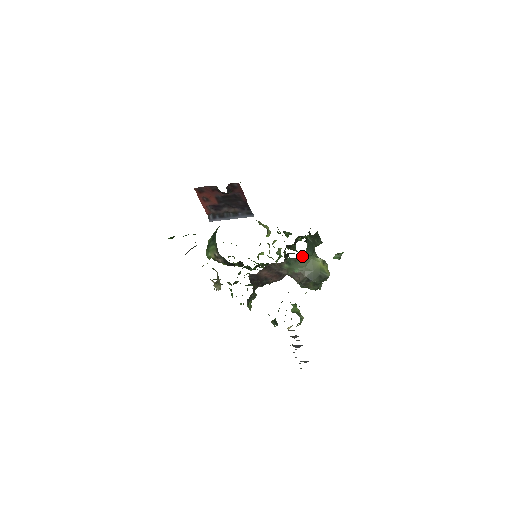
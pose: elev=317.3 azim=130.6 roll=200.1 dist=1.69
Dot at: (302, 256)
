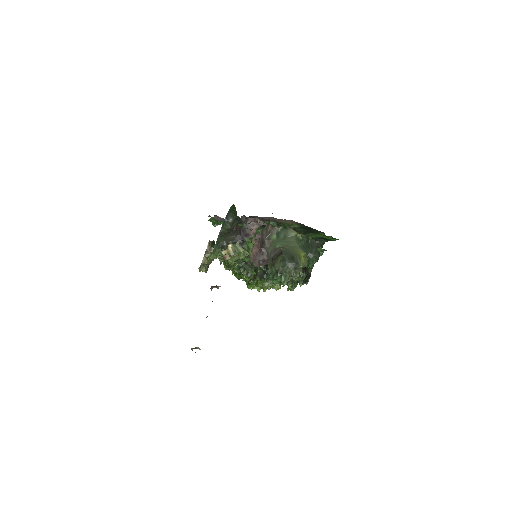
Dot at: (293, 237)
